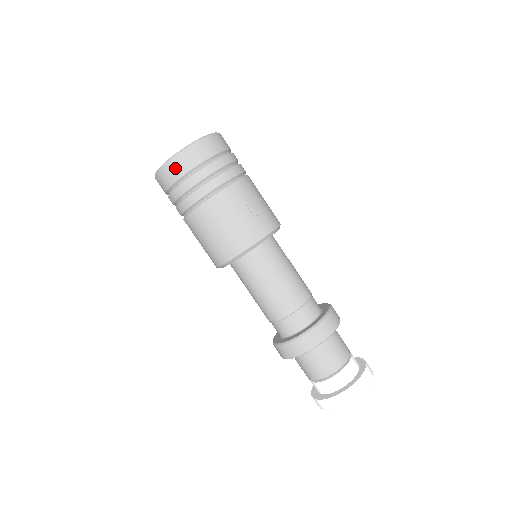
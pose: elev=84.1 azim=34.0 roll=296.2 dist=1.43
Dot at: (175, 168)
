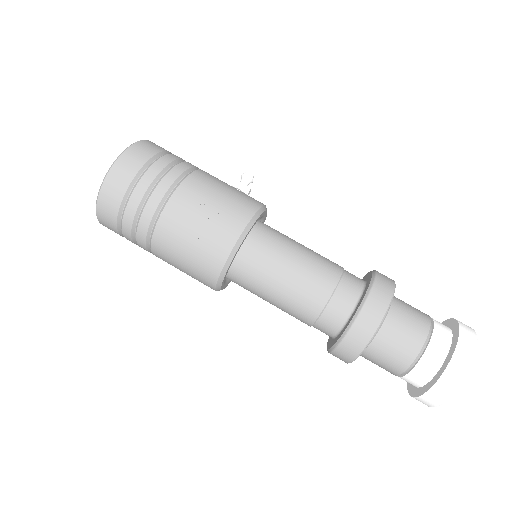
Dot at: (107, 224)
